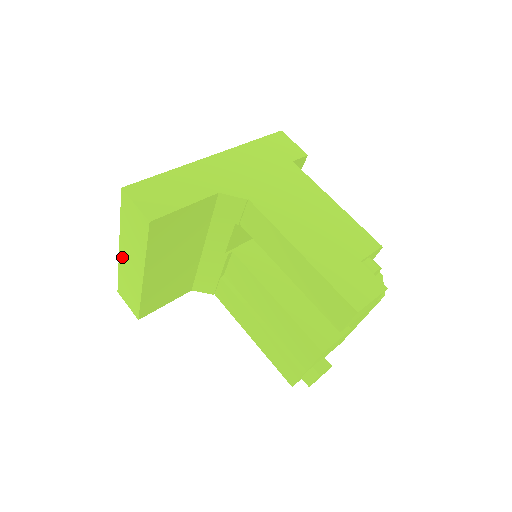
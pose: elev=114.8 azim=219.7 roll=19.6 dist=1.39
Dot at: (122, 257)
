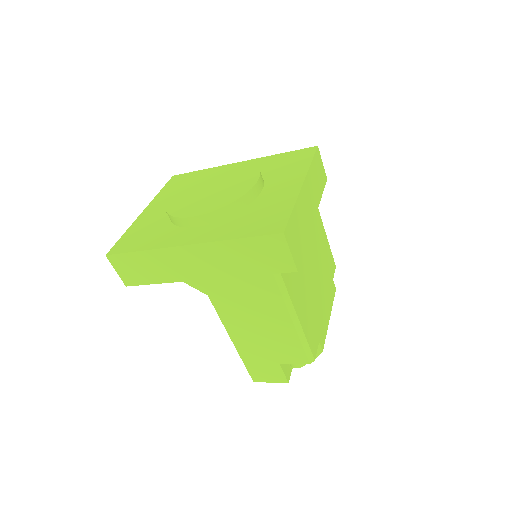
Dot at: occluded
